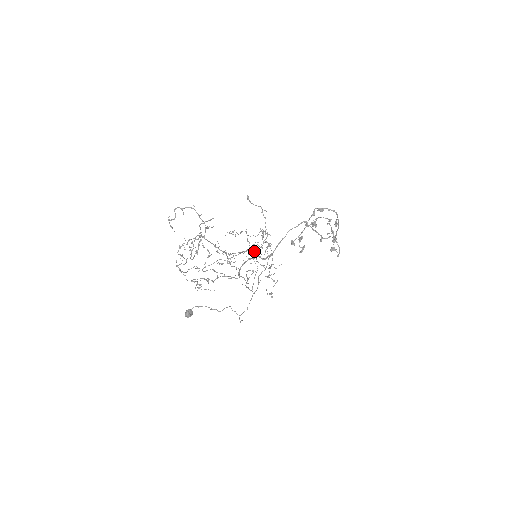
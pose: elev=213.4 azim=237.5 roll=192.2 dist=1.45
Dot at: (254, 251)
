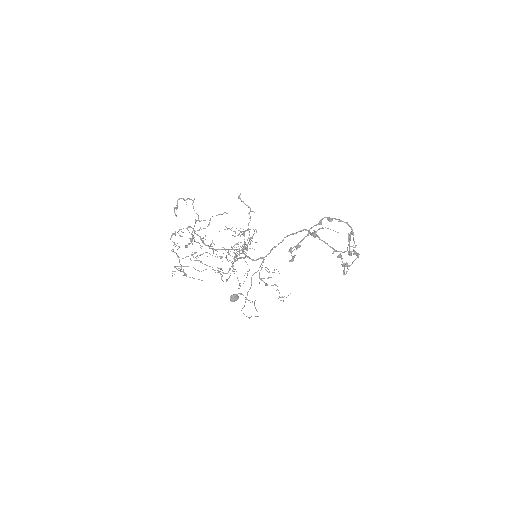
Dot at: occluded
